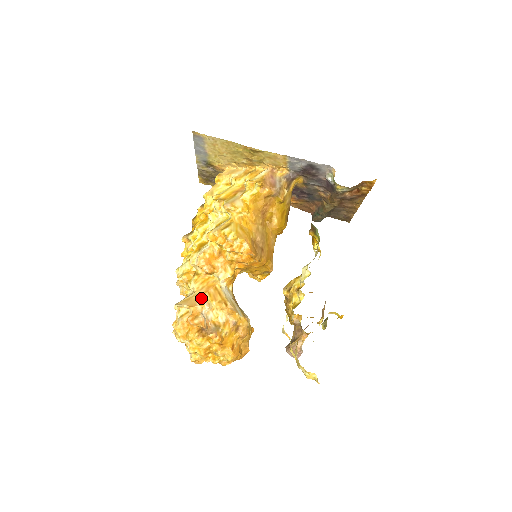
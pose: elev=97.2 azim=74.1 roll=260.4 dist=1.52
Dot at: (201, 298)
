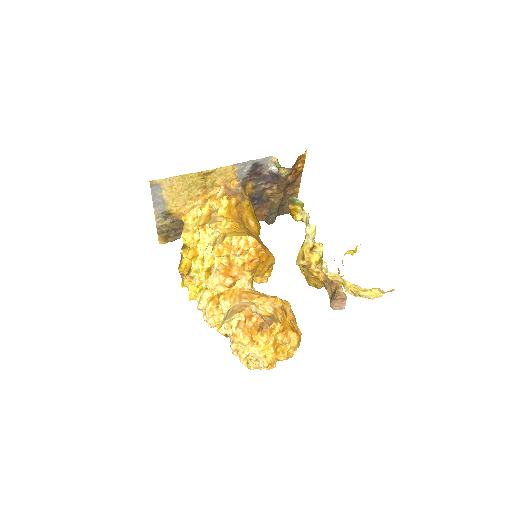
Dot at: (242, 304)
